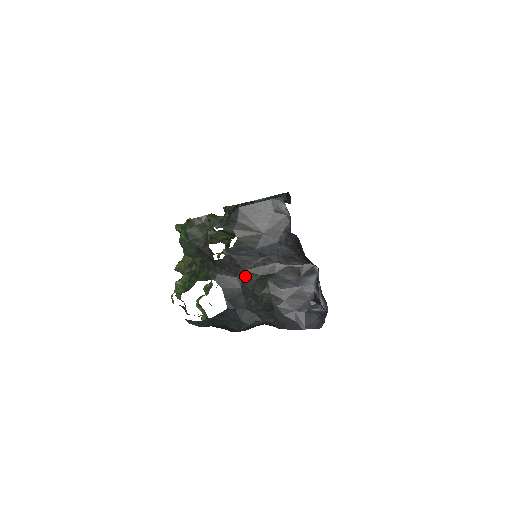
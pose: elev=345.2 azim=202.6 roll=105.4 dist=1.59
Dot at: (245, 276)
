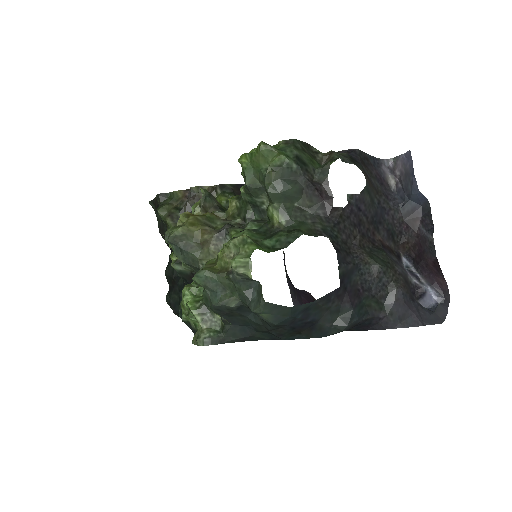
Dot at: (357, 243)
